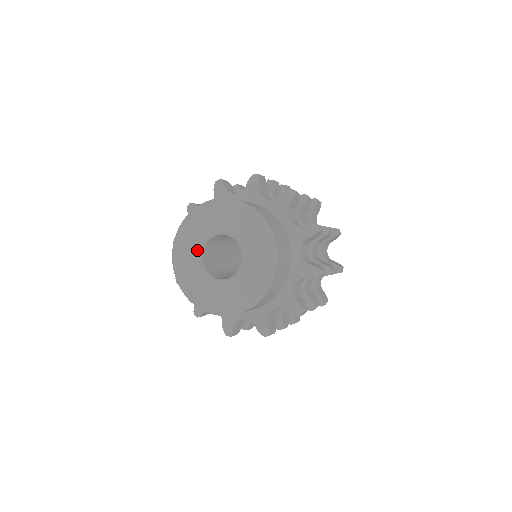
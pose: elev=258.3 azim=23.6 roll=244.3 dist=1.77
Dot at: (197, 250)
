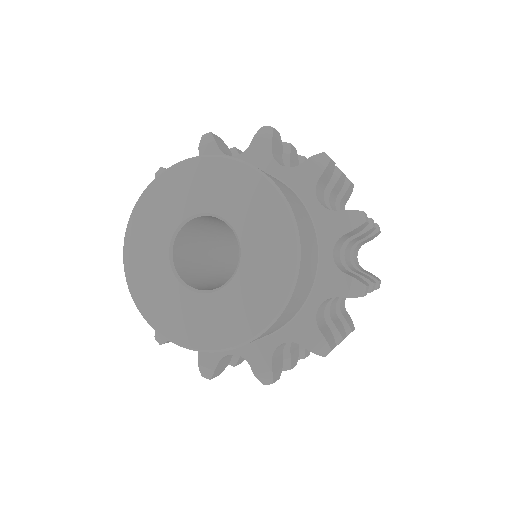
Dot at: (176, 218)
